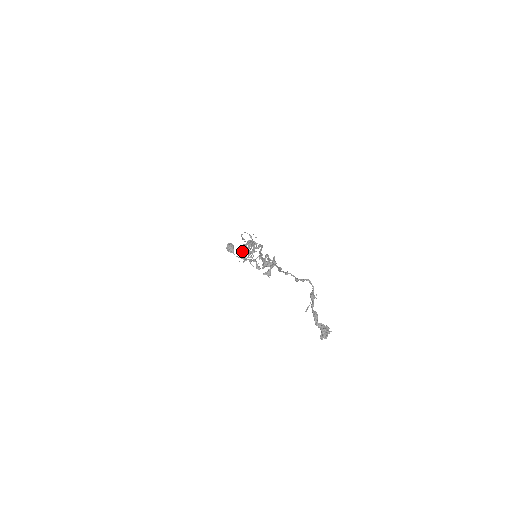
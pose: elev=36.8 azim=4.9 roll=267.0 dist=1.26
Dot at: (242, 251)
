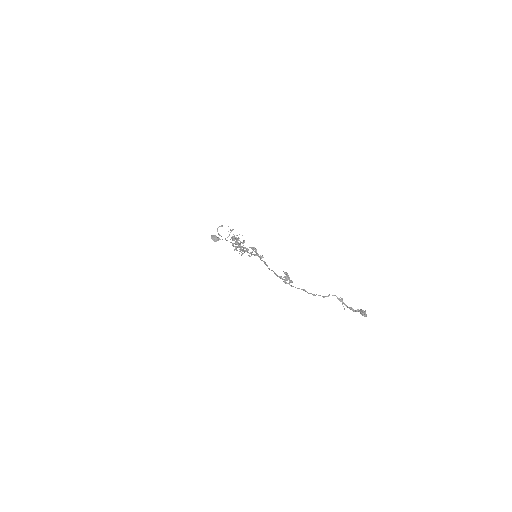
Dot at: (235, 248)
